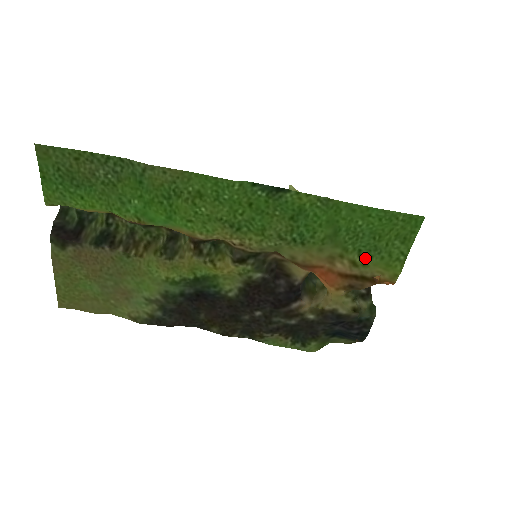
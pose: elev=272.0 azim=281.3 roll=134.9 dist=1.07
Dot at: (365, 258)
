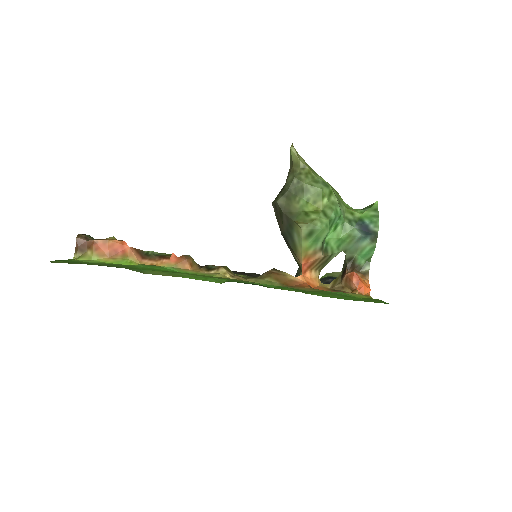
Dot at: occluded
